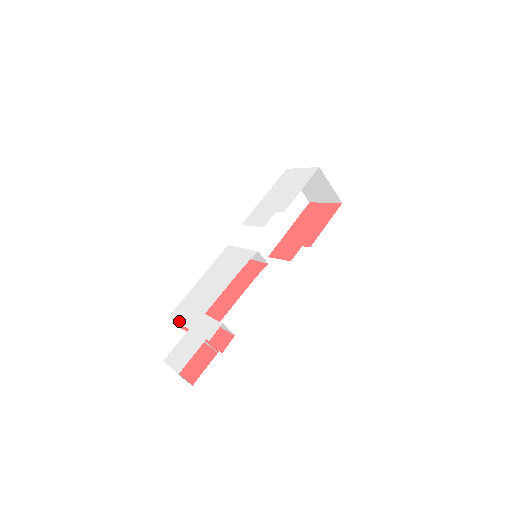
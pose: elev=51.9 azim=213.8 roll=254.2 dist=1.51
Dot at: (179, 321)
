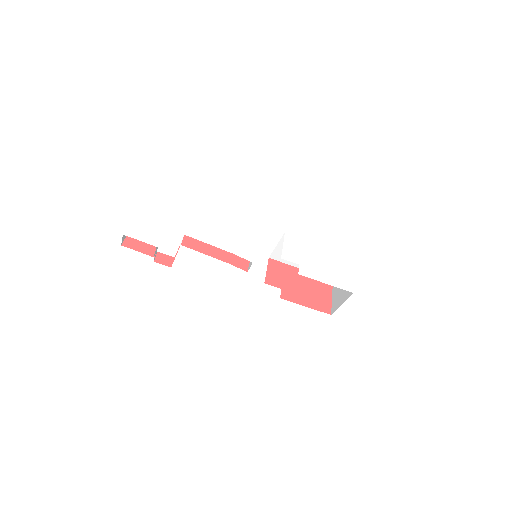
Dot at: (176, 210)
